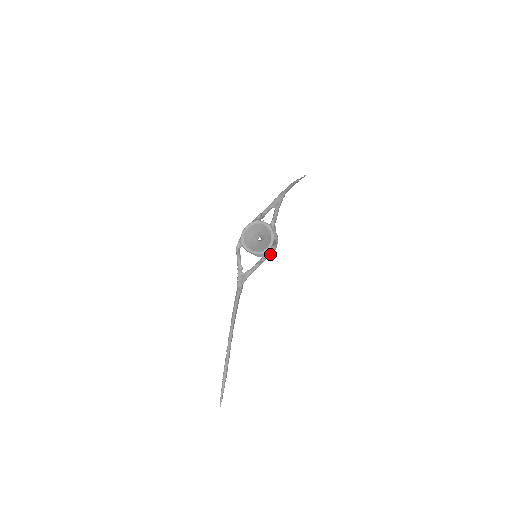
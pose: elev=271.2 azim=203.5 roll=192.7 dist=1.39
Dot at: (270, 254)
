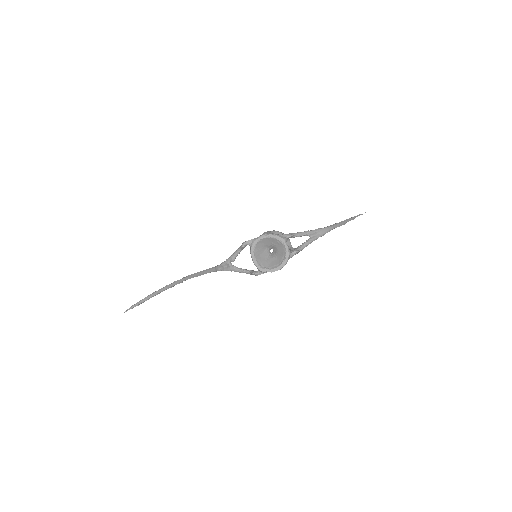
Dot at: occluded
